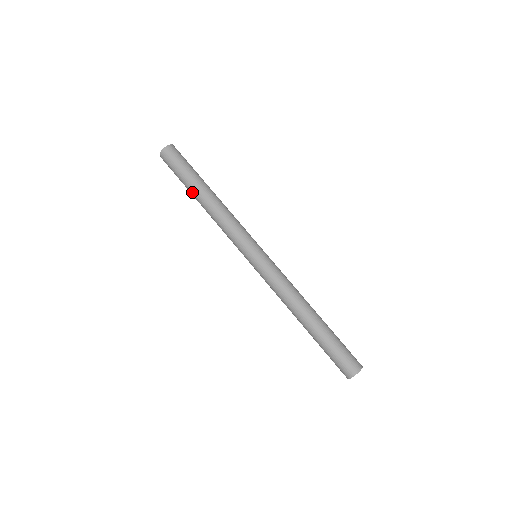
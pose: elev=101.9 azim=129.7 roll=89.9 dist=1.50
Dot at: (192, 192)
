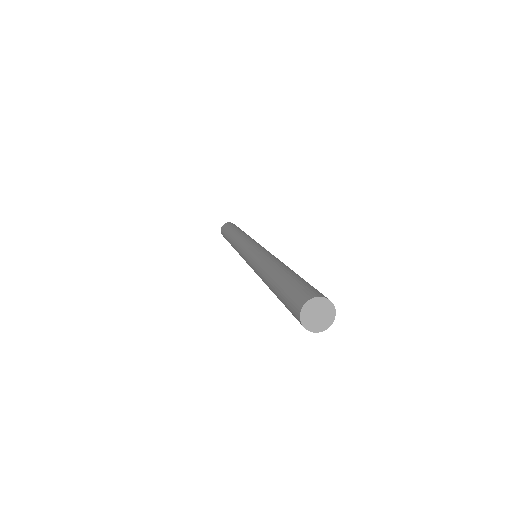
Dot at: (228, 236)
